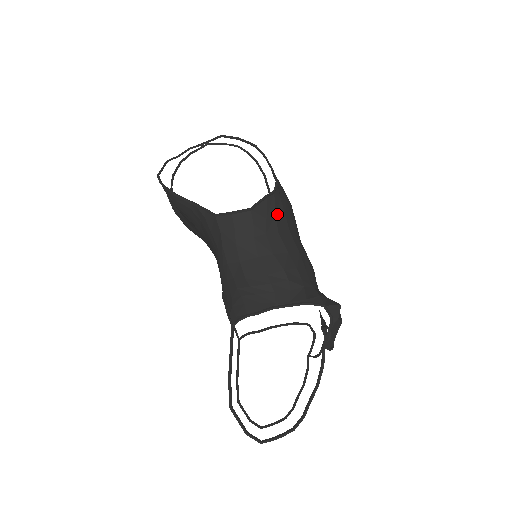
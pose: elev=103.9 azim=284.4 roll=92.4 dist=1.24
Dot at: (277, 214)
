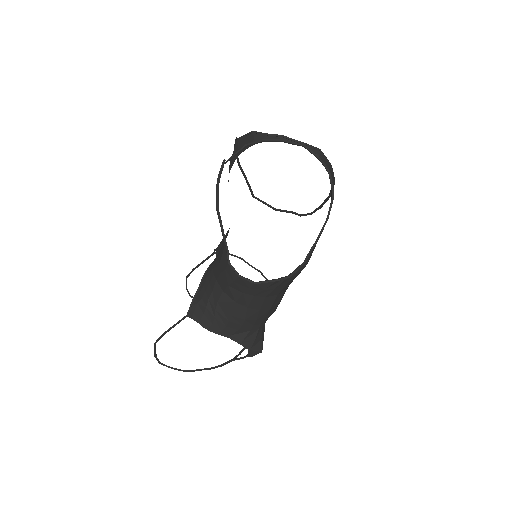
Dot at: (277, 288)
